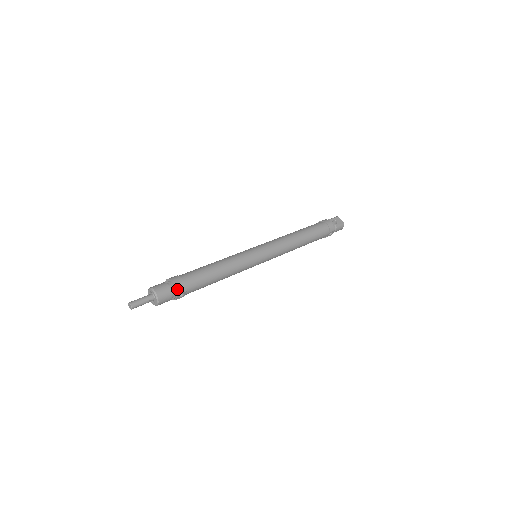
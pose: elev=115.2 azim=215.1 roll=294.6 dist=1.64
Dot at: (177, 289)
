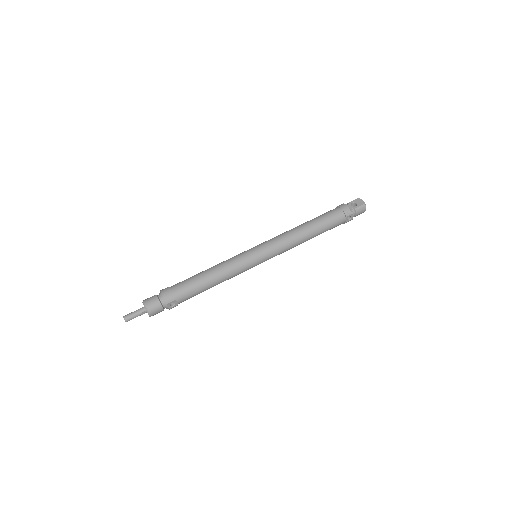
Dot at: (165, 299)
